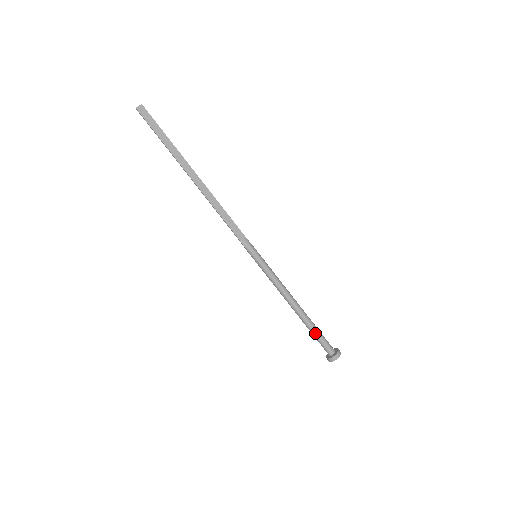
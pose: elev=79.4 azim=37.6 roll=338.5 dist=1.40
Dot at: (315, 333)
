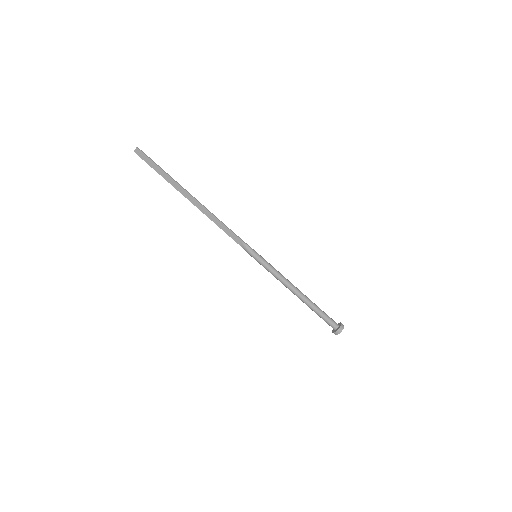
Dot at: (317, 314)
